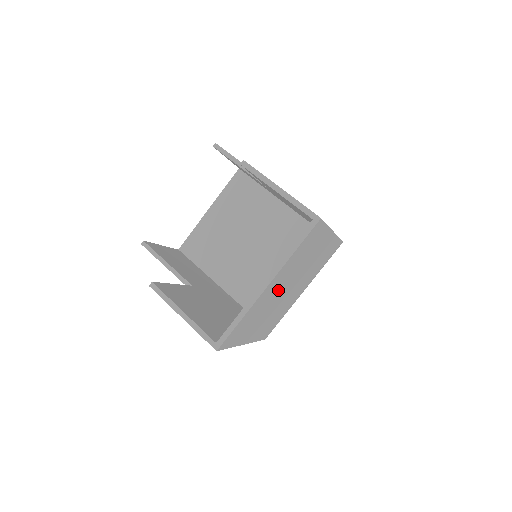
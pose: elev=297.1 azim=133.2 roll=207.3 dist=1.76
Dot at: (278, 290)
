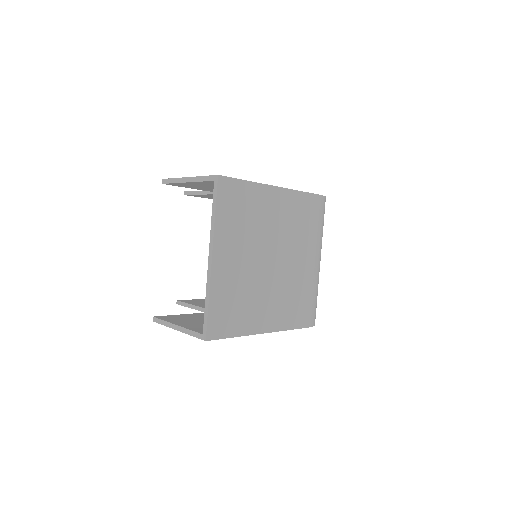
Dot at: (246, 263)
